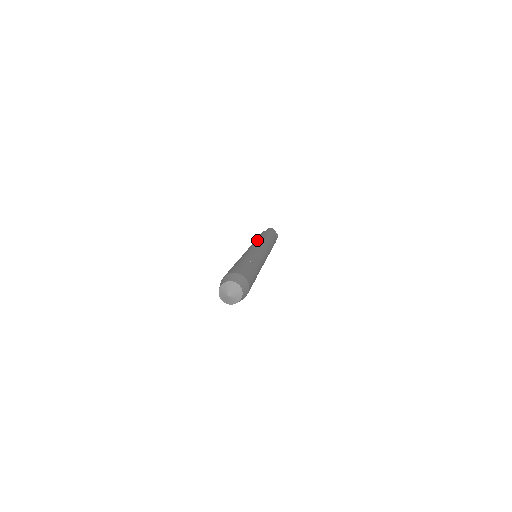
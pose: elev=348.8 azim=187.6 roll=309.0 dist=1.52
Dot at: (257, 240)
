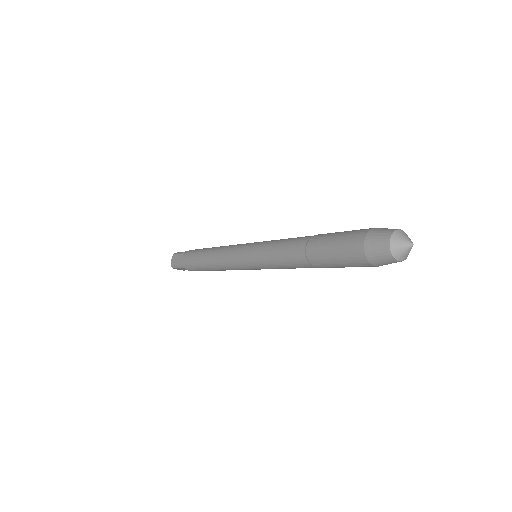
Dot at: (224, 250)
